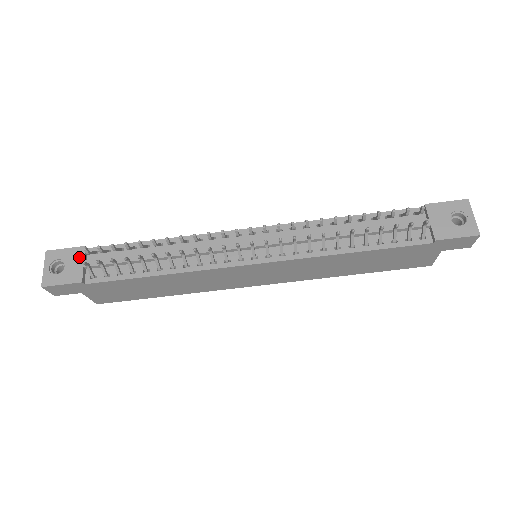
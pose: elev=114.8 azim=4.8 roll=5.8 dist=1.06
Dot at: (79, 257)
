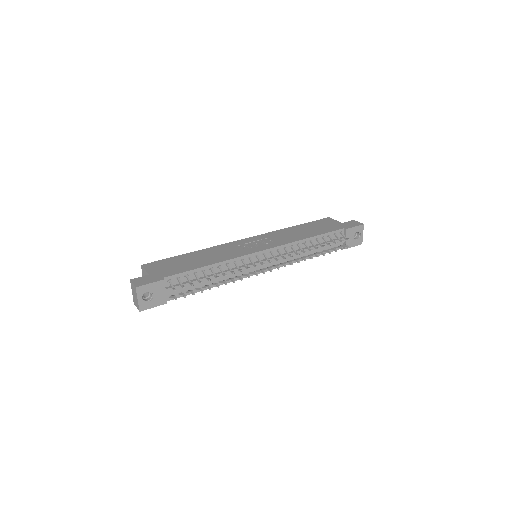
Dot at: (162, 288)
